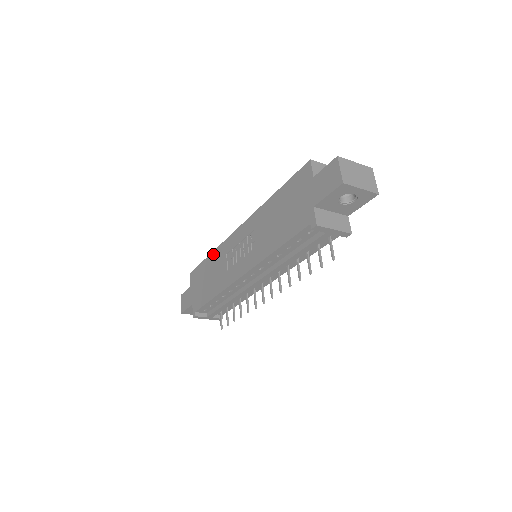
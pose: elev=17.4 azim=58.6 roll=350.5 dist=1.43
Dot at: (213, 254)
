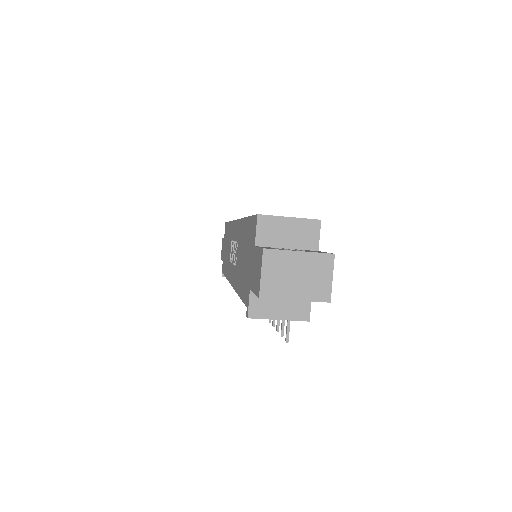
Dot at: (229, 225)
